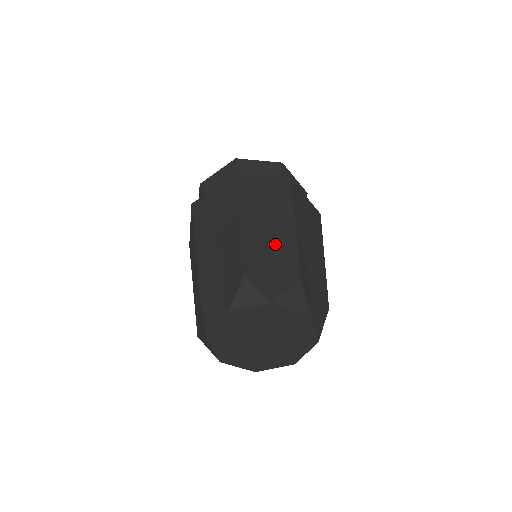
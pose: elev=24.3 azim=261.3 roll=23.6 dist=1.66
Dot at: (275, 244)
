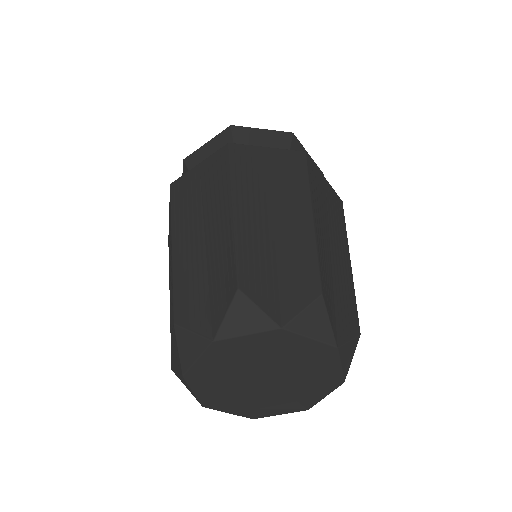
Dot at: (284, 240)
